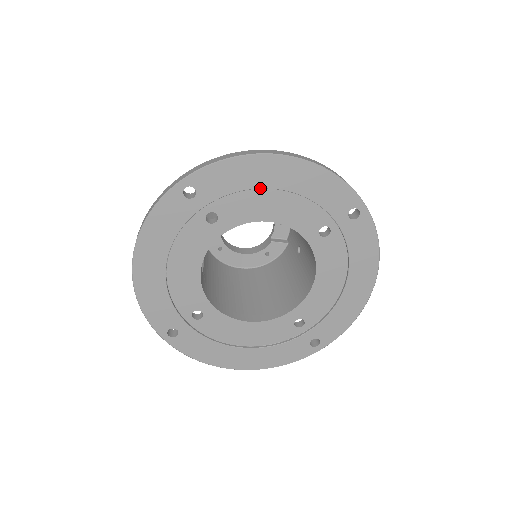
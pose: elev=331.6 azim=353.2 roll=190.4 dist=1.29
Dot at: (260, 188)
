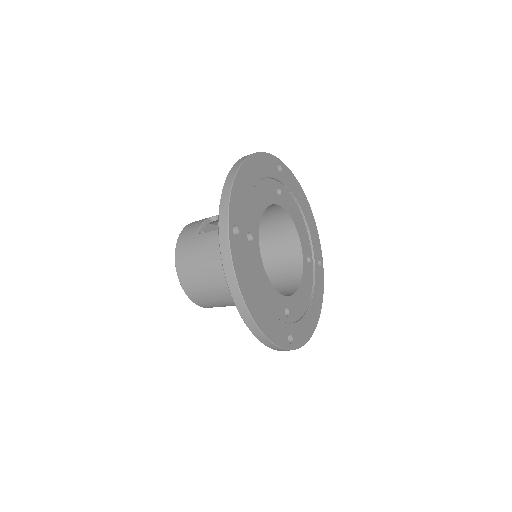
Dot at: (299, 204)
